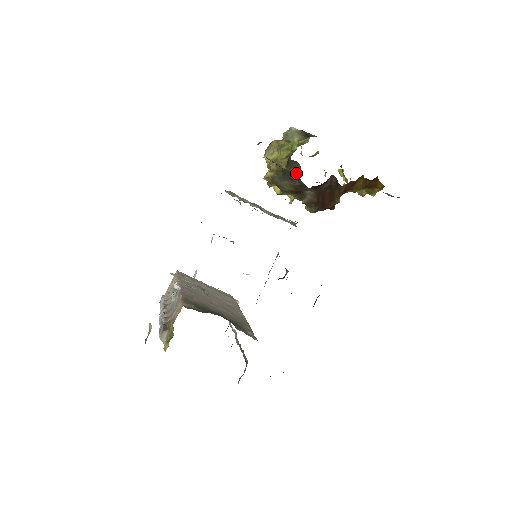
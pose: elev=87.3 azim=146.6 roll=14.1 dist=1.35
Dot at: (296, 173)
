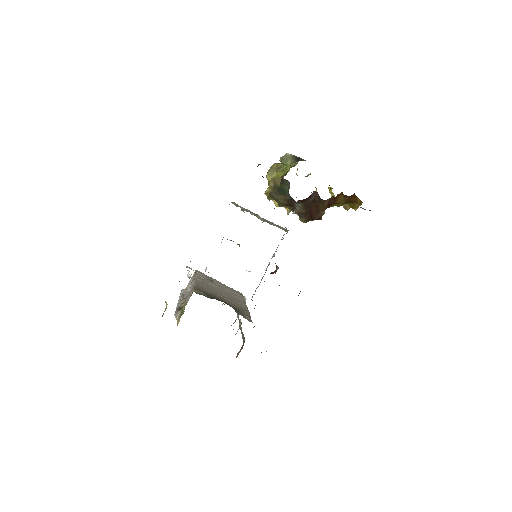
Dot at: (287, 189)
